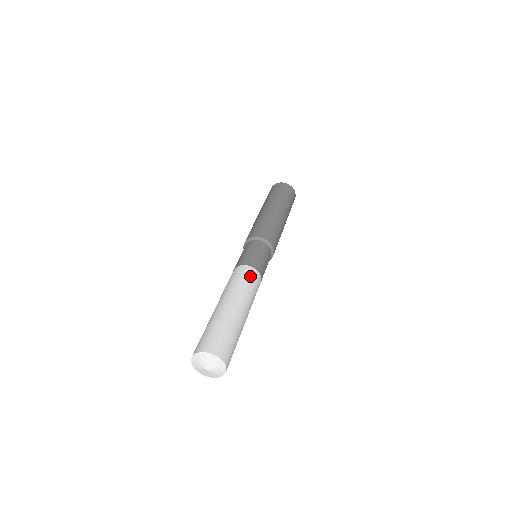
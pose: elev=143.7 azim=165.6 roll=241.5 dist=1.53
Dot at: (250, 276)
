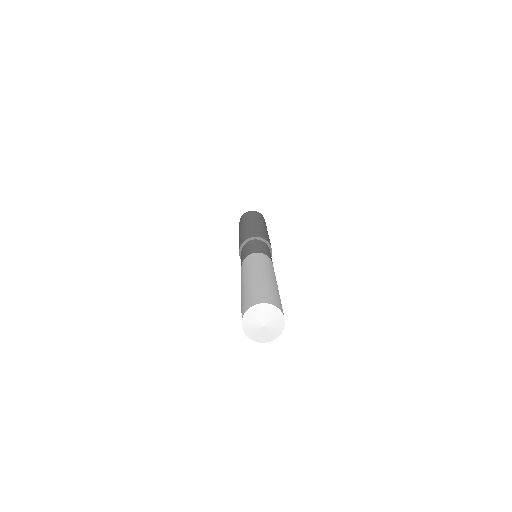
Dot at: (266, 259)
